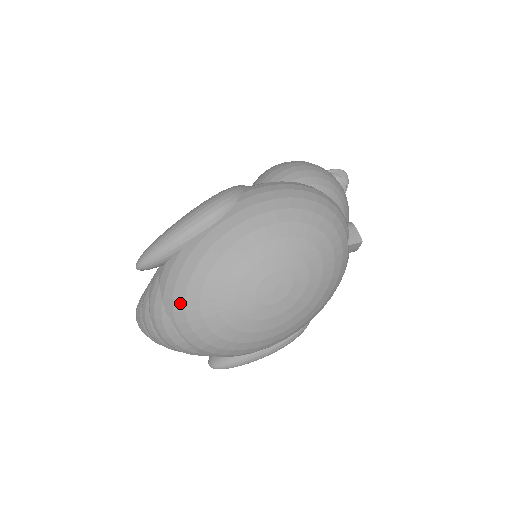
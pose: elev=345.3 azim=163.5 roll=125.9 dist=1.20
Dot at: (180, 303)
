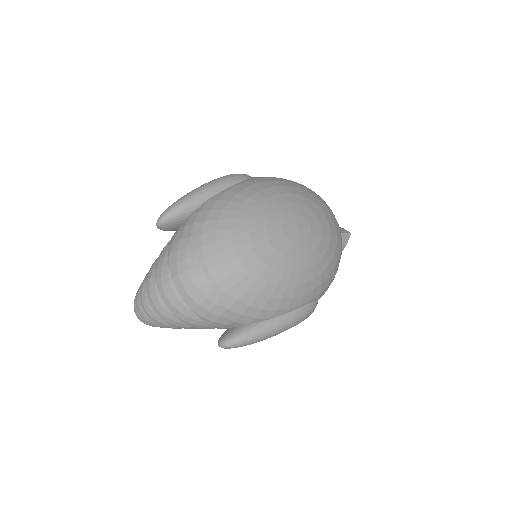
Dot at: (210, 235)
